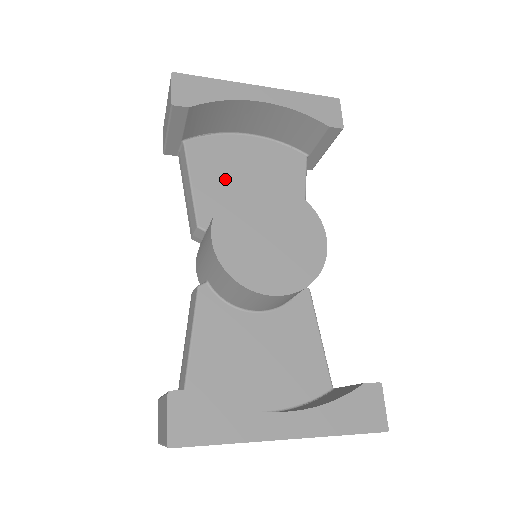
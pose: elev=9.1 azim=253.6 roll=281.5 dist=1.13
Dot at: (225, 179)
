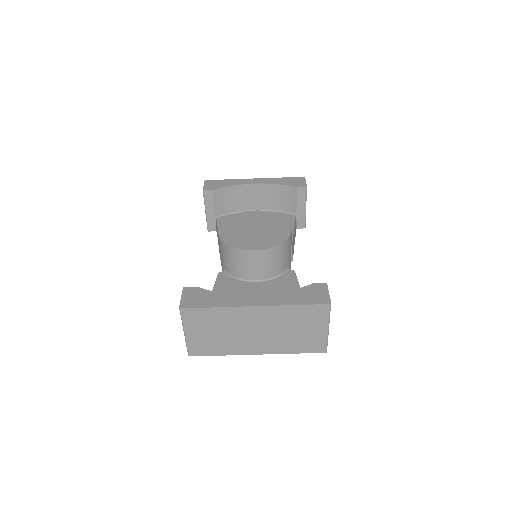
Dot at: occluded
